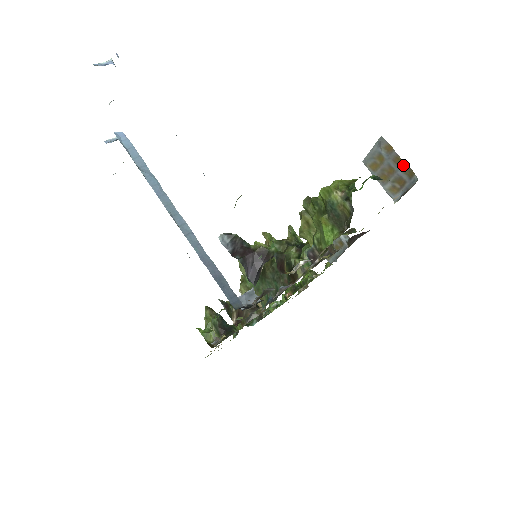
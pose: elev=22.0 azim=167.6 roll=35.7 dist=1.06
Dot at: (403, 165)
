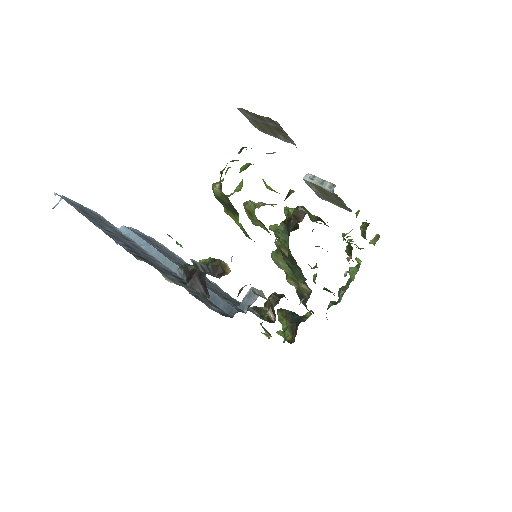
Dot at: (263, 118)
